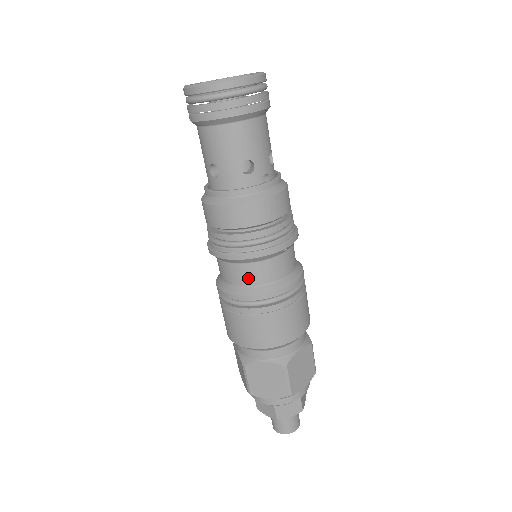
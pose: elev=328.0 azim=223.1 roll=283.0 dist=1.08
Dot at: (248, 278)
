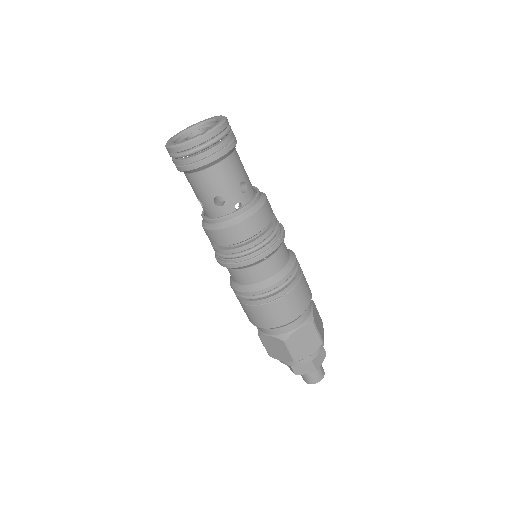
Dot at: (241, 279)
